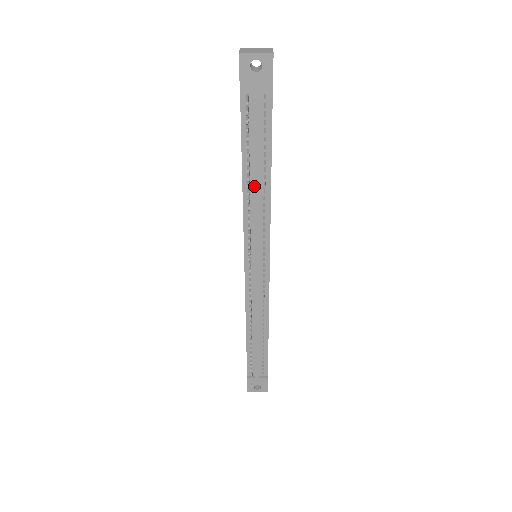
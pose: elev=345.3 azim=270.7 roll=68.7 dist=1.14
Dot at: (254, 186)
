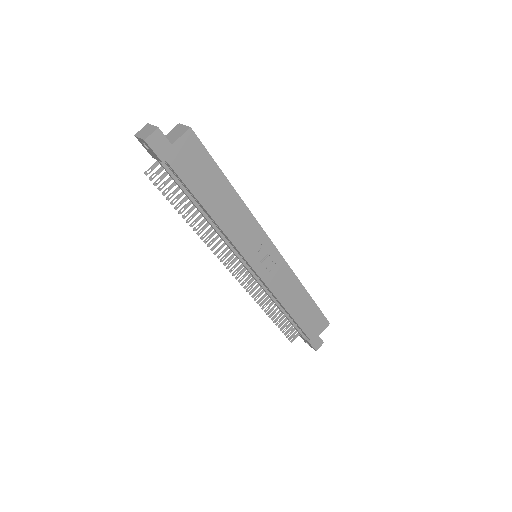
Dot at: (204, 217)
